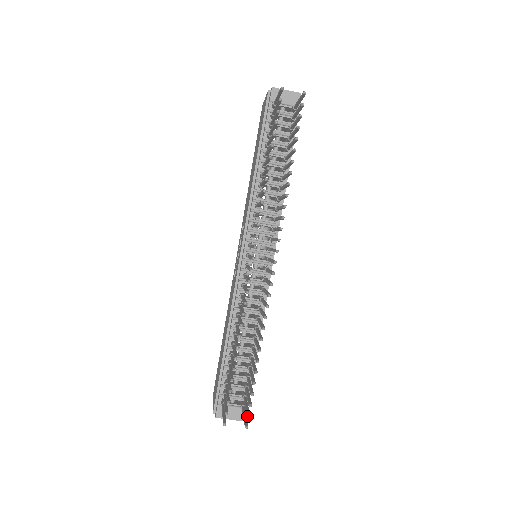
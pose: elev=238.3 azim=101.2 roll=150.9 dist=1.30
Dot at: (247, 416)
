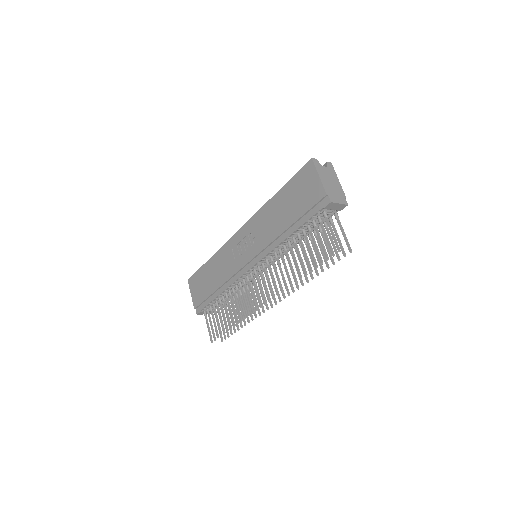
Dot at: (225, 339)
